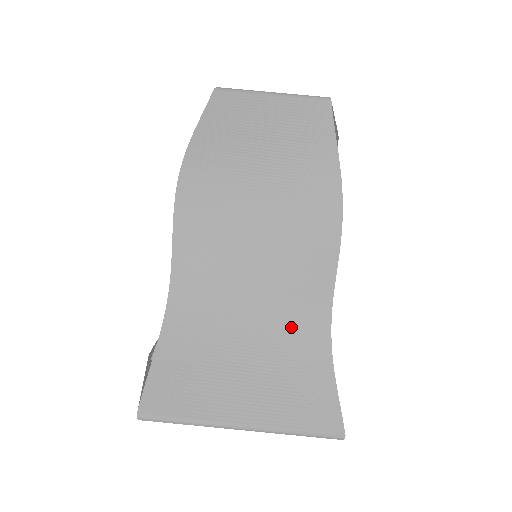
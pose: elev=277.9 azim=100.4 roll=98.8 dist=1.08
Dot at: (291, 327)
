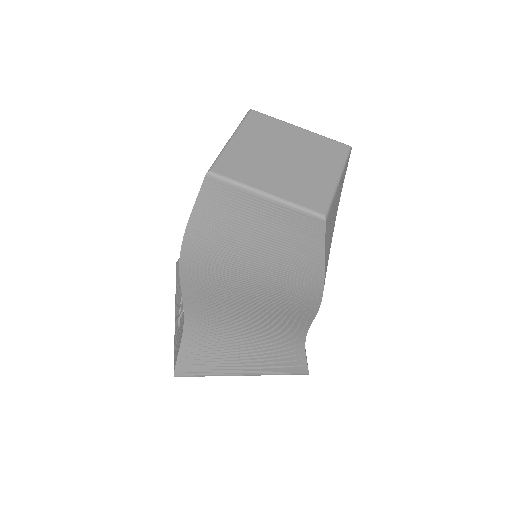
Dot at: (276, 336)
